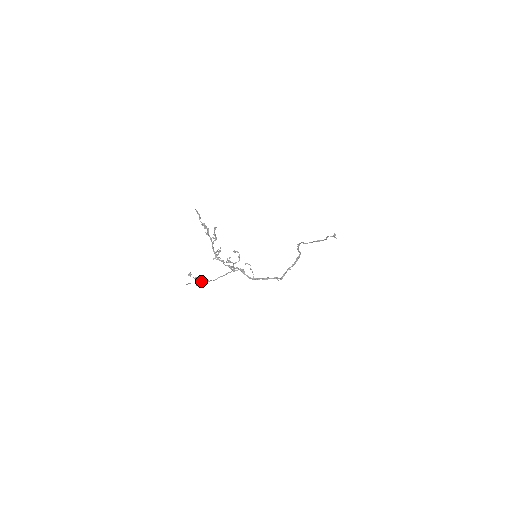
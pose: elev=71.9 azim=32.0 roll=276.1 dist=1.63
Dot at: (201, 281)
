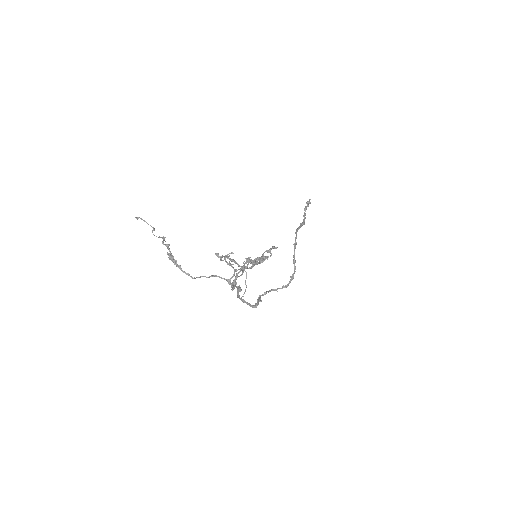
Dot at: (178, 266)
